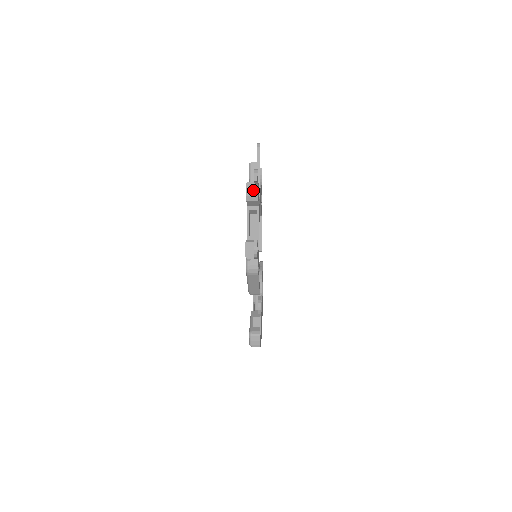
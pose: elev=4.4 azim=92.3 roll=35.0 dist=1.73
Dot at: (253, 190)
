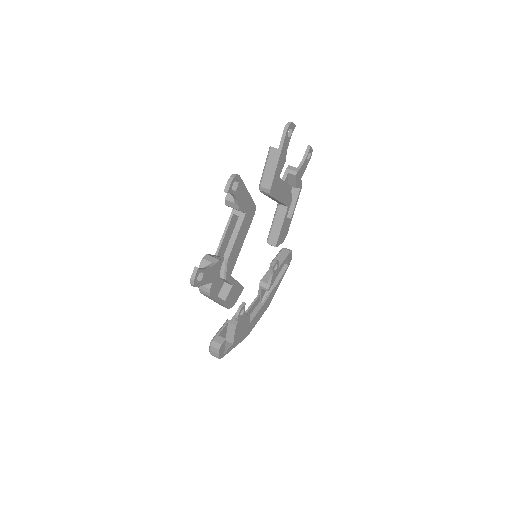
Dot at: occluded
